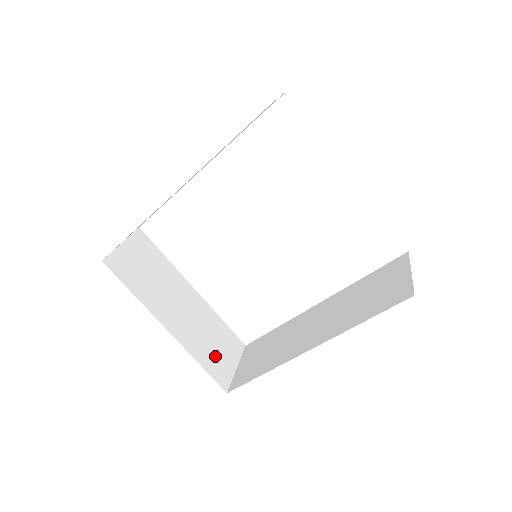
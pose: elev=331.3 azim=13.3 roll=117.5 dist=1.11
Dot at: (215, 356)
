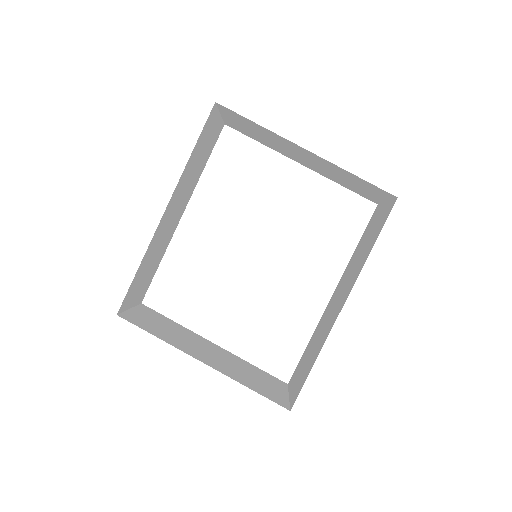
Dot at: (261, 386)
